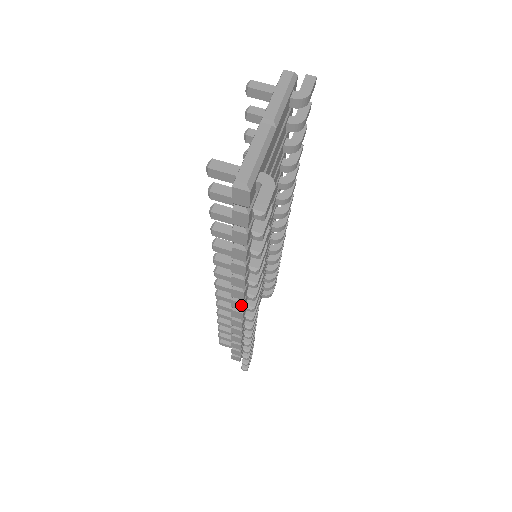
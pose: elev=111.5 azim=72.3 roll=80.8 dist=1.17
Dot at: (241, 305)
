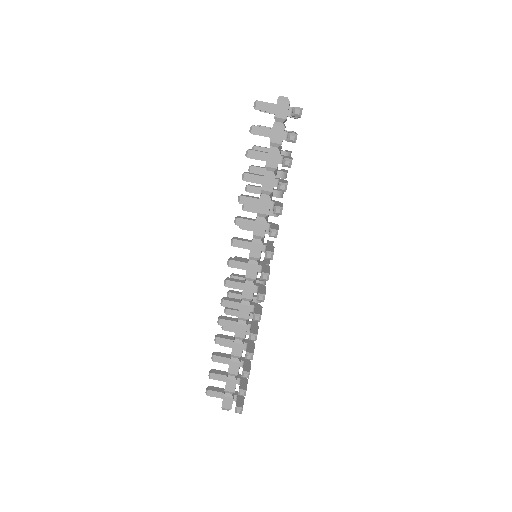
Dot at: (256, 269)
